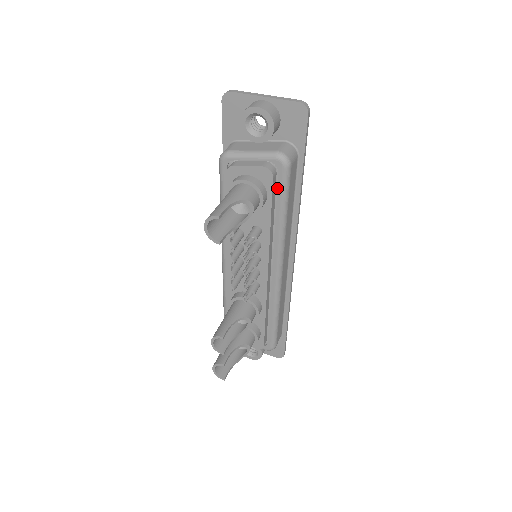
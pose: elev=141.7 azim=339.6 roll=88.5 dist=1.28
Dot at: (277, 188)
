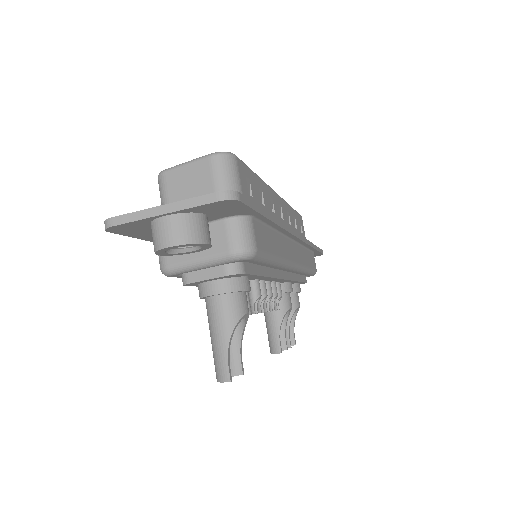
Dot at: occluded
